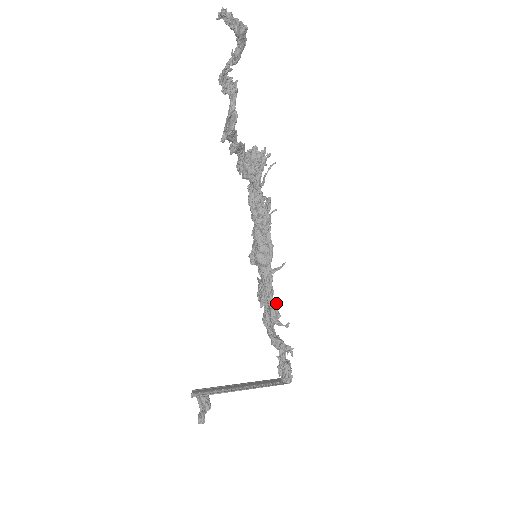
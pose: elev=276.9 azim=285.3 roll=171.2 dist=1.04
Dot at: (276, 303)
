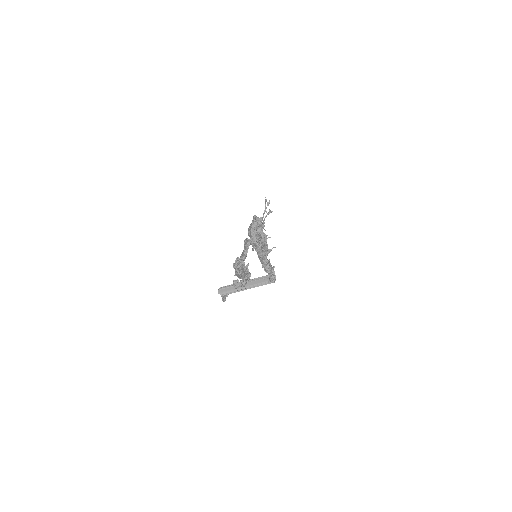
Dot at: (268, 261)
